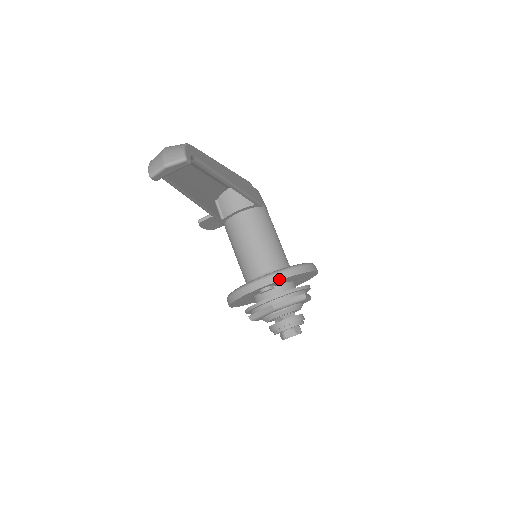
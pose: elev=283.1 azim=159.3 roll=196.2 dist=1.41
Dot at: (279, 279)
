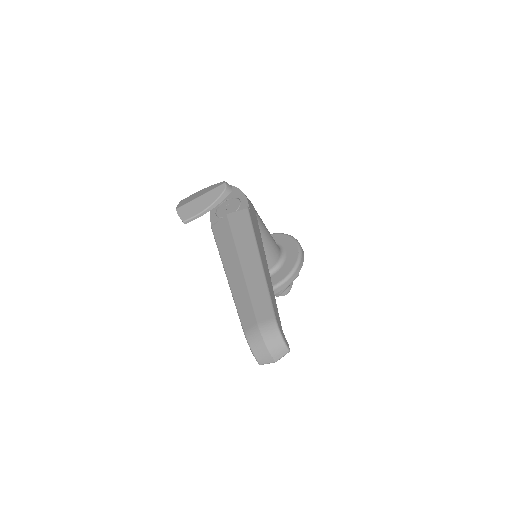
Dot at: occluded
